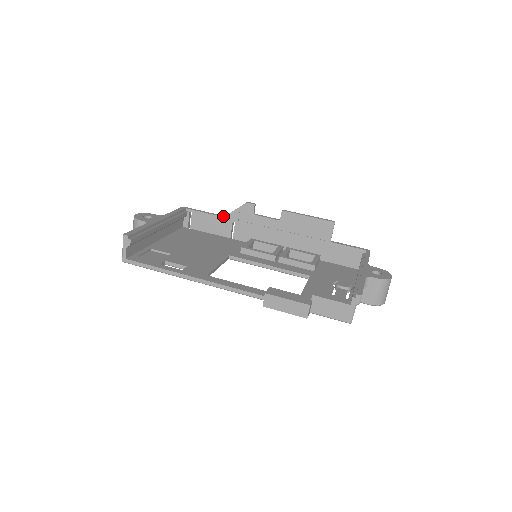
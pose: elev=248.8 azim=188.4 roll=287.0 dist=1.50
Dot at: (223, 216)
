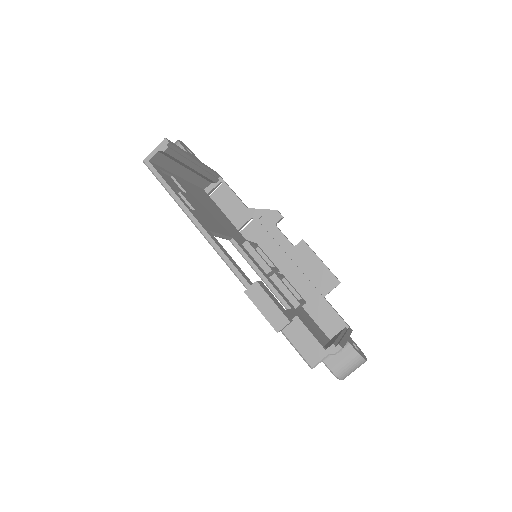
Dot at: (247, 207)
